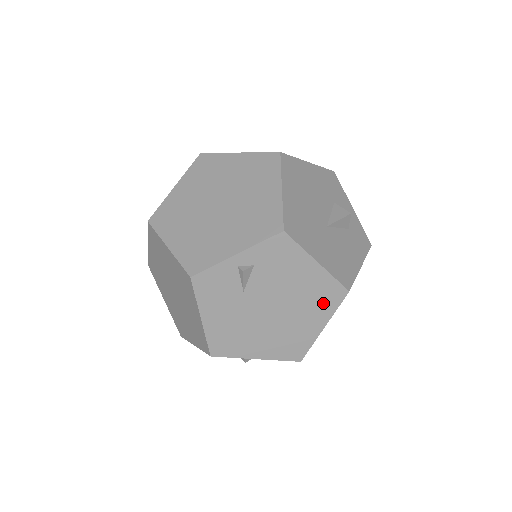
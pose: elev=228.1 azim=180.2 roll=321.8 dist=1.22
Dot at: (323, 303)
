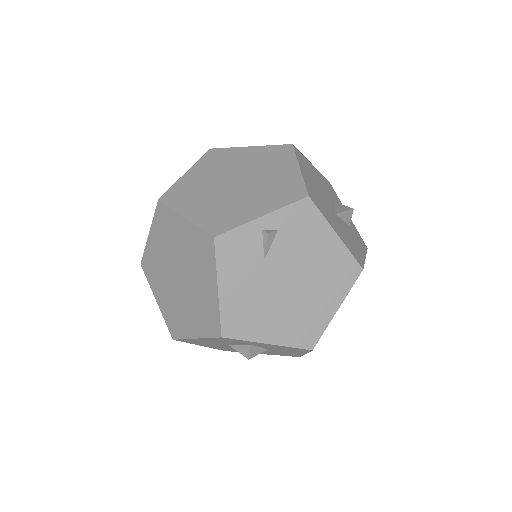
Dot at: (338, 281)
